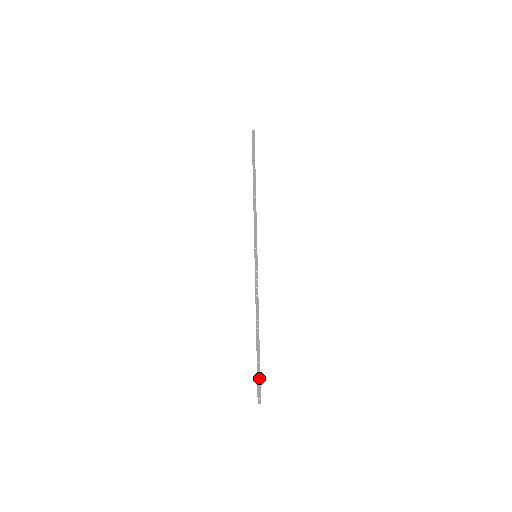
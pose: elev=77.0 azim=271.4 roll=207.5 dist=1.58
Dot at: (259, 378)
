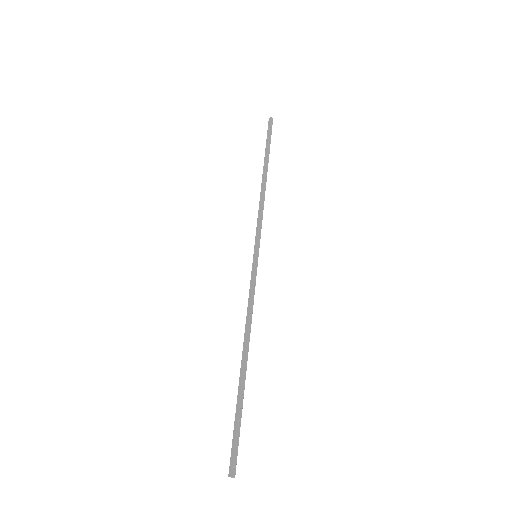
Dot at: (239, 433)
